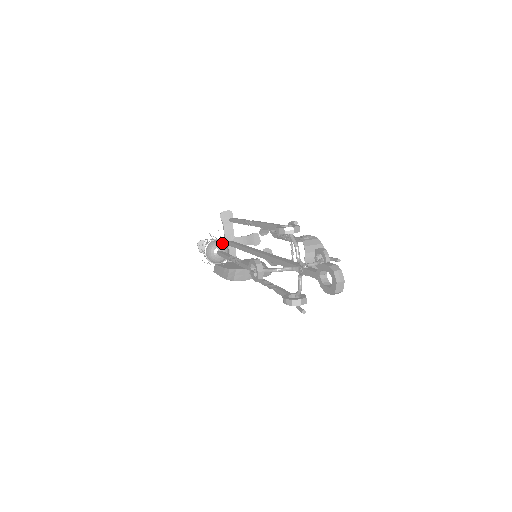
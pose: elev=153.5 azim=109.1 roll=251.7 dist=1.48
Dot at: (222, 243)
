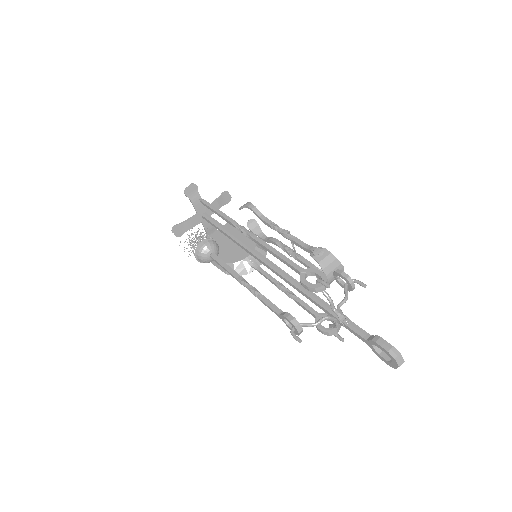
Dot at: (211, 244)
